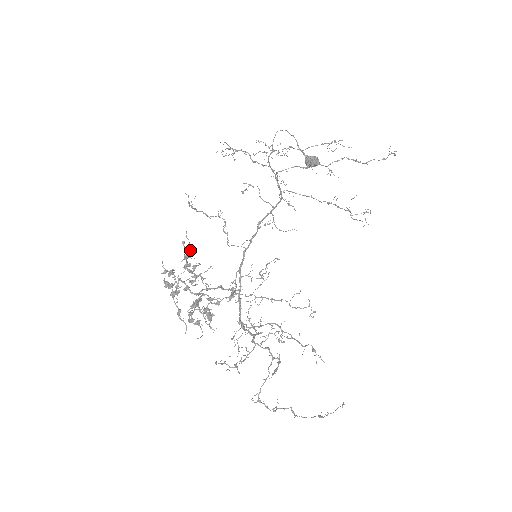
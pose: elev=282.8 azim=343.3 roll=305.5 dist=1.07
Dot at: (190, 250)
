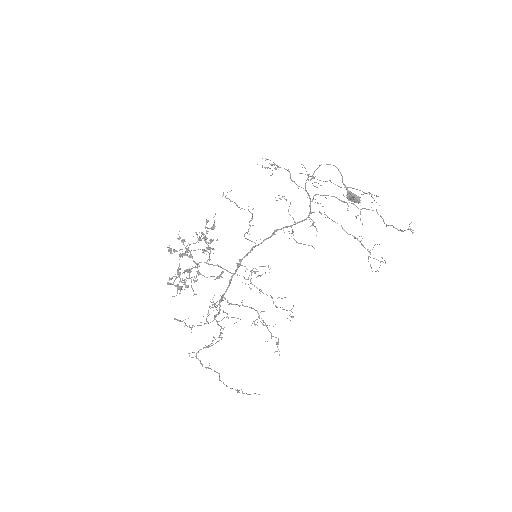
Dot at: (212, 228)
